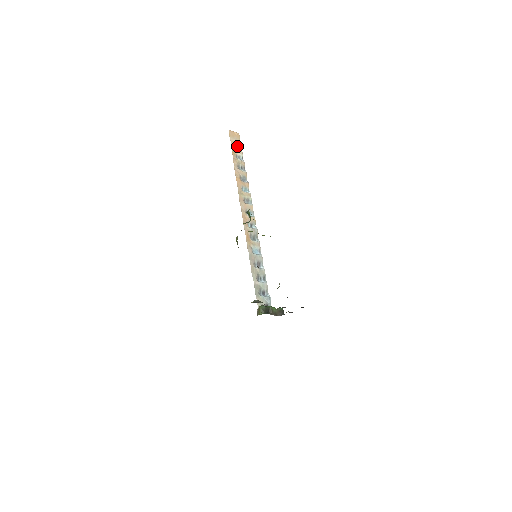
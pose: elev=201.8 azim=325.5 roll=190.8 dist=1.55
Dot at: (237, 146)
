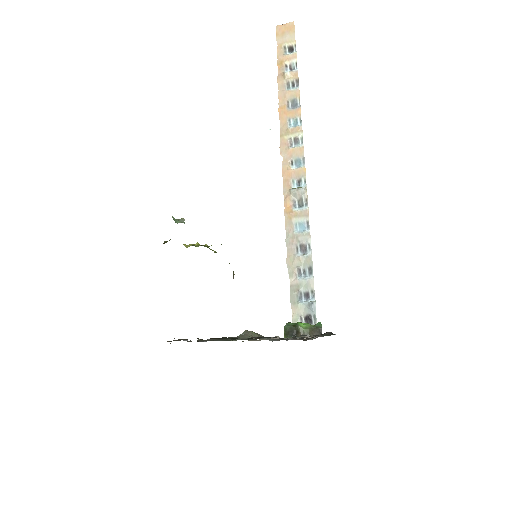
Dot at: (289, 47)
